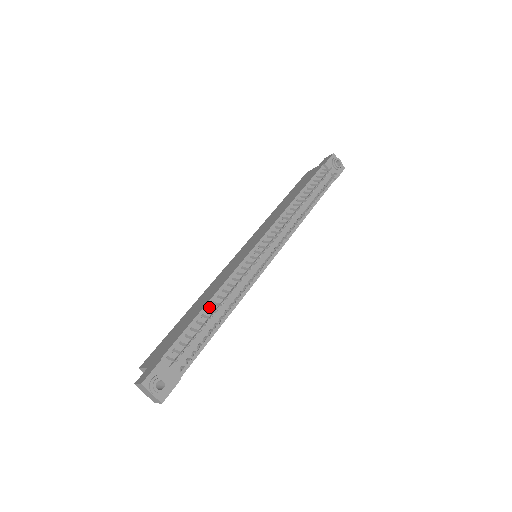
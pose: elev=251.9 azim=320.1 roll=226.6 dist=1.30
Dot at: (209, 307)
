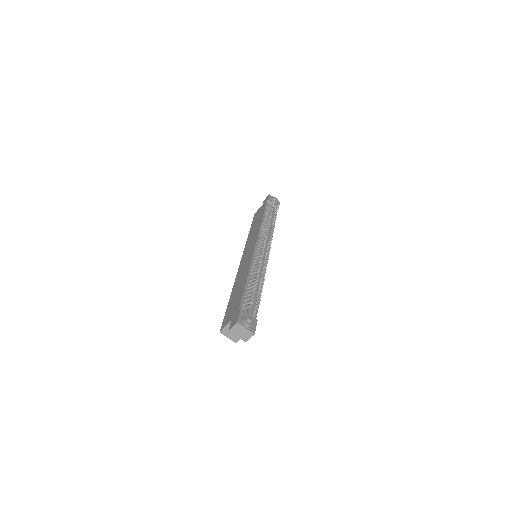
Dot at: (249, 280)
